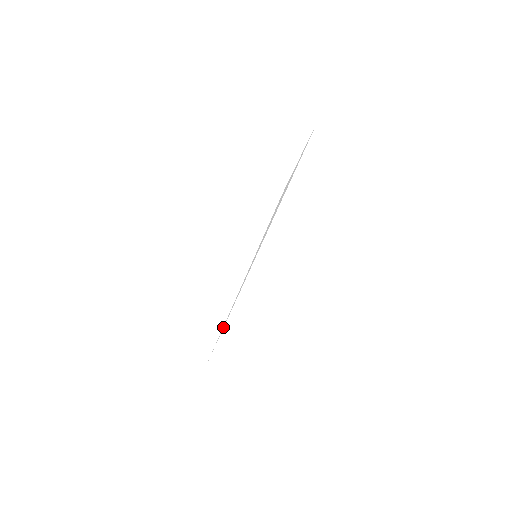
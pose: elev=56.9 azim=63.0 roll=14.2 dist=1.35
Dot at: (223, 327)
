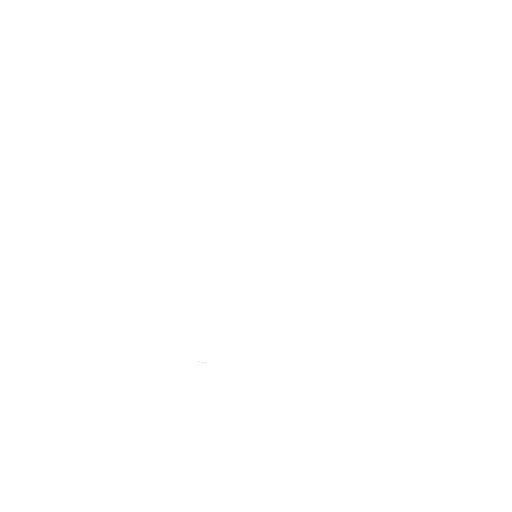
Dot at: occluded
